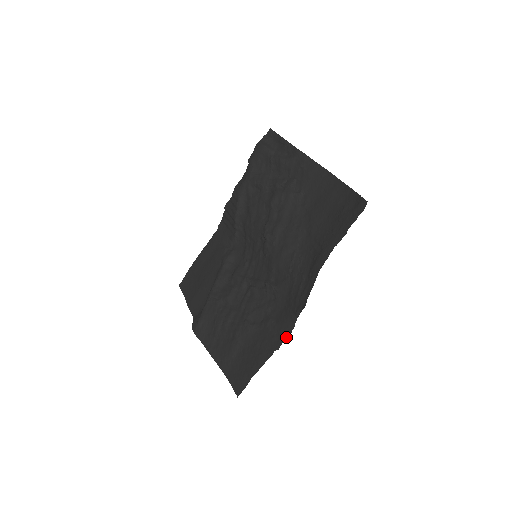
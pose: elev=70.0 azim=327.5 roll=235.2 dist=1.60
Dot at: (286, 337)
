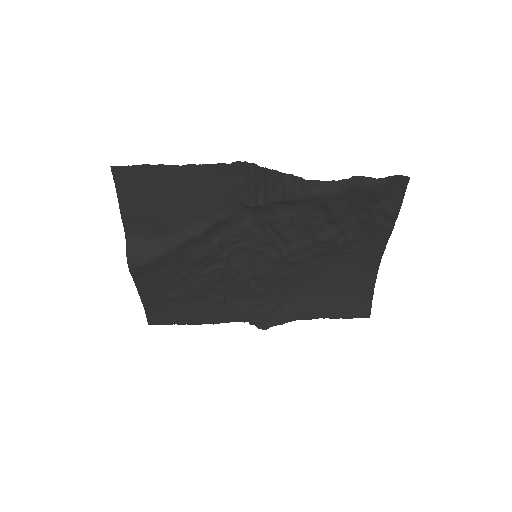
Dot at: (228, 322)
